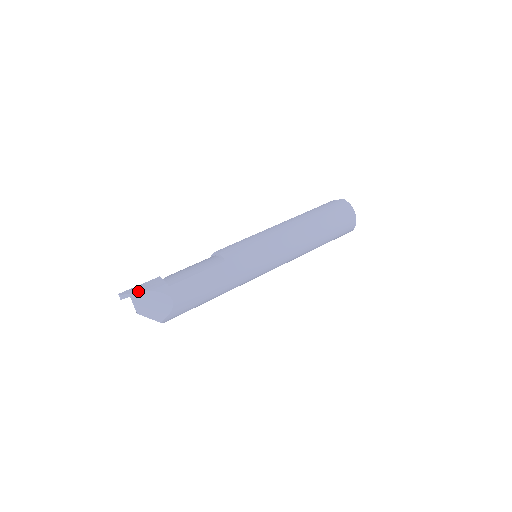
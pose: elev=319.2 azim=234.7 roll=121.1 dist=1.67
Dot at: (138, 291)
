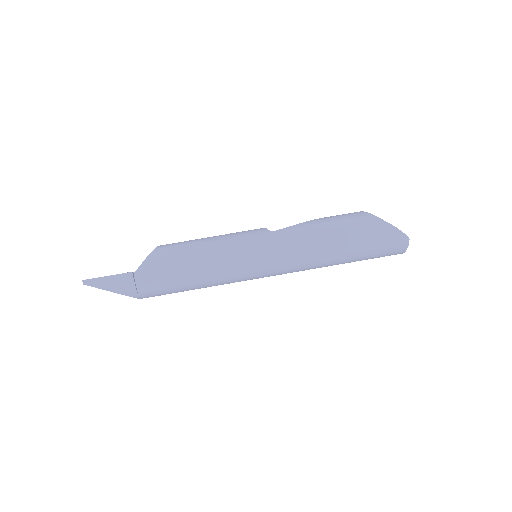
Dot at: (103, 288)
